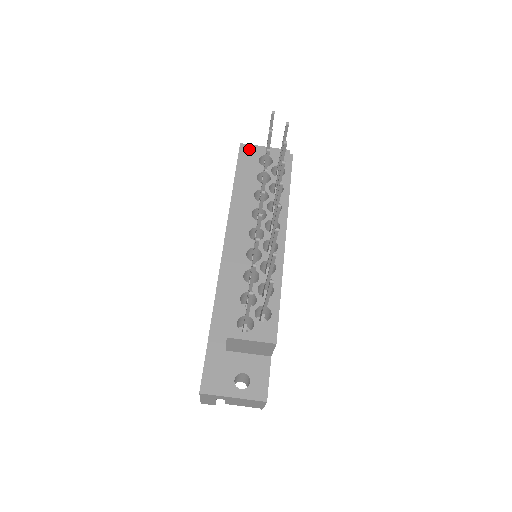
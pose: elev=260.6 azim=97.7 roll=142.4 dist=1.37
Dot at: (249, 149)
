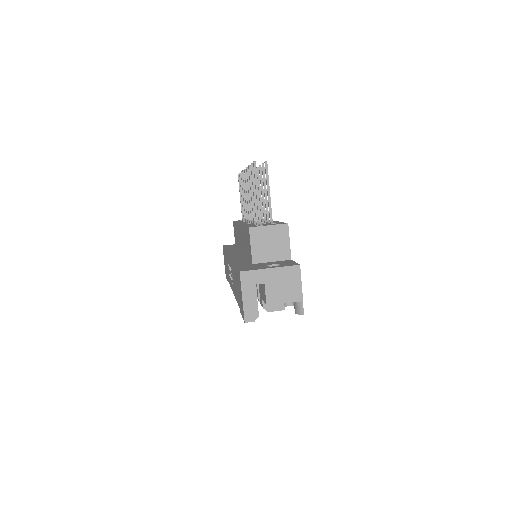
Dot at: (230, 245)
